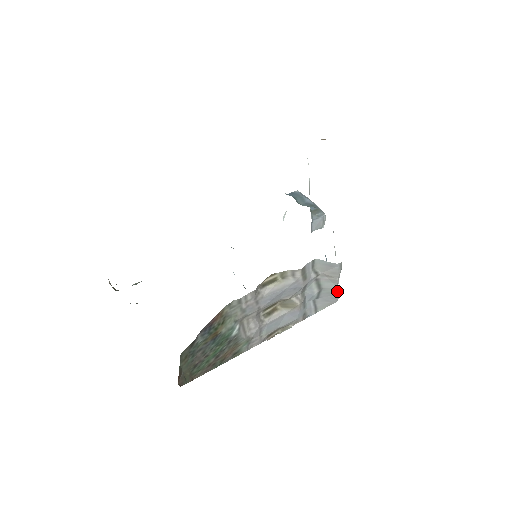
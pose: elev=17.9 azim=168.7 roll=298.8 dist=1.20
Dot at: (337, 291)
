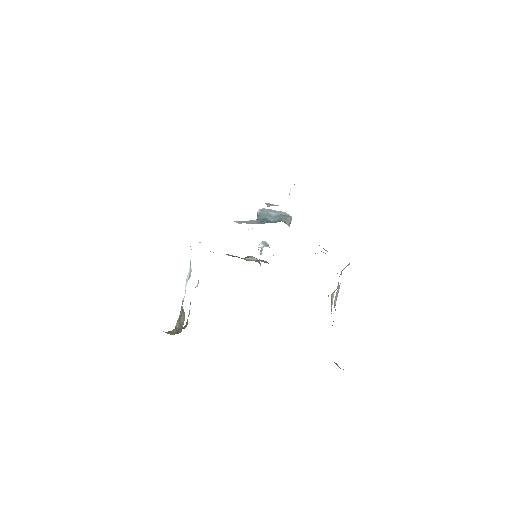
Dot at: occluded
